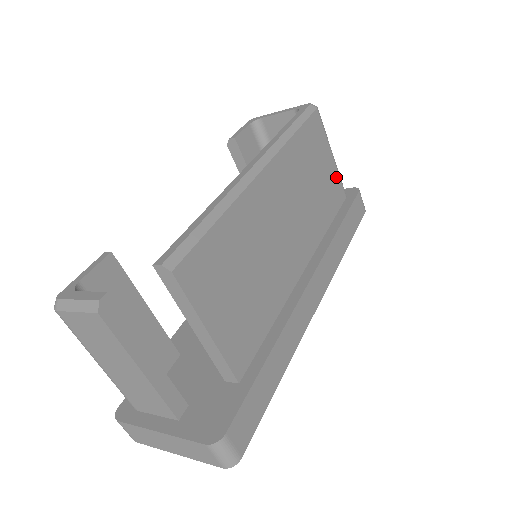
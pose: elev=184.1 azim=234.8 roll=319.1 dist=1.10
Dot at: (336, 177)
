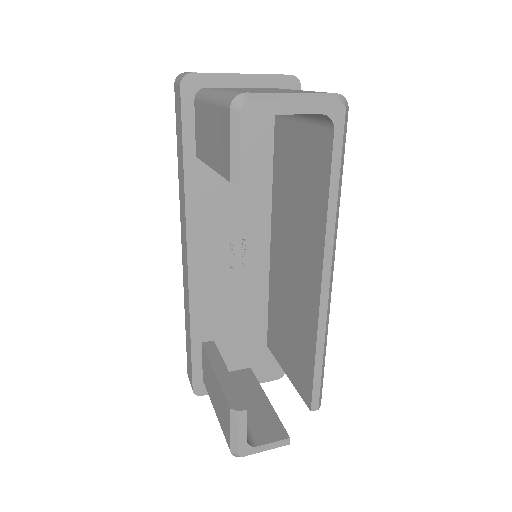
Dot at: occluded
